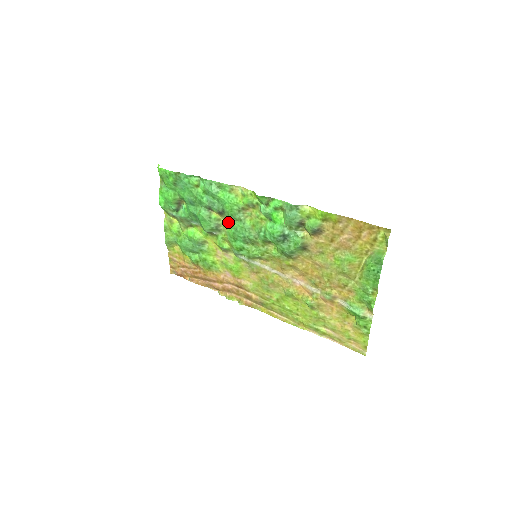
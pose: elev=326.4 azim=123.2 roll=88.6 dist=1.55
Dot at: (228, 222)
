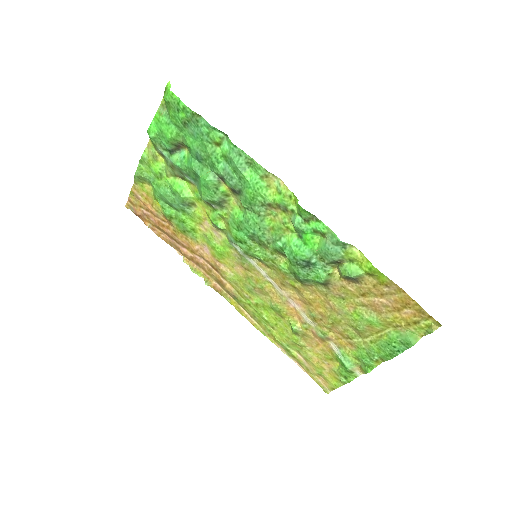
Dot at: (238, 204)
